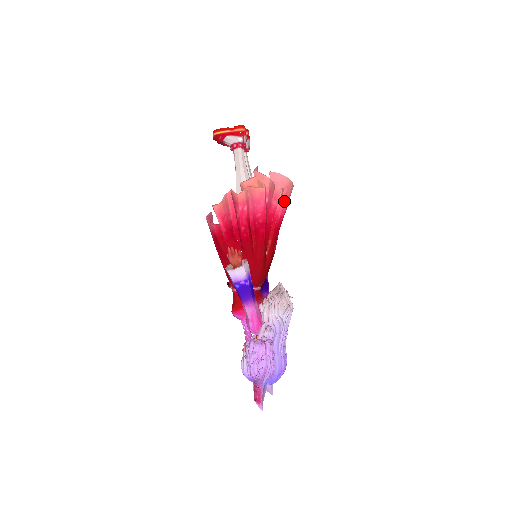
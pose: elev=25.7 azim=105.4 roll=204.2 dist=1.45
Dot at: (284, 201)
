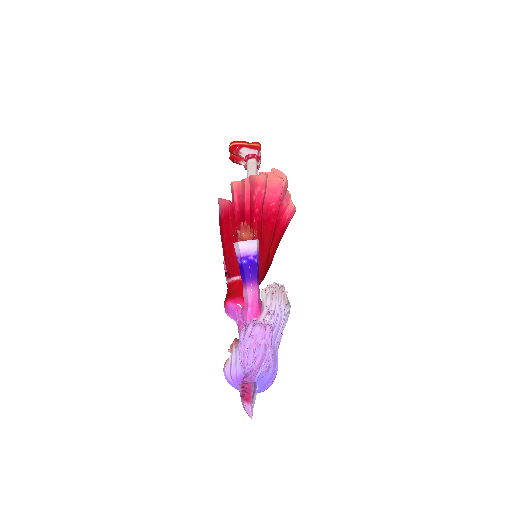
Dot at: (293, 206)
